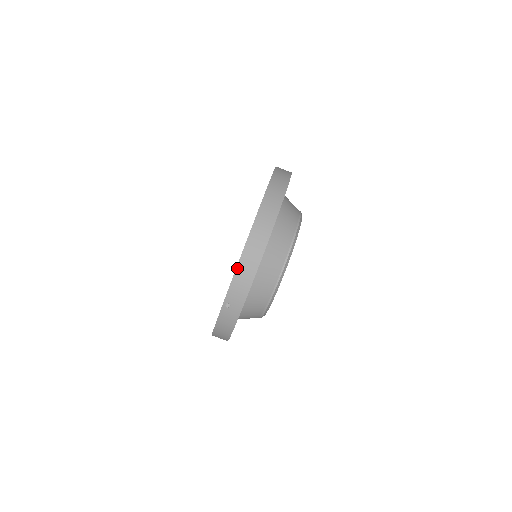
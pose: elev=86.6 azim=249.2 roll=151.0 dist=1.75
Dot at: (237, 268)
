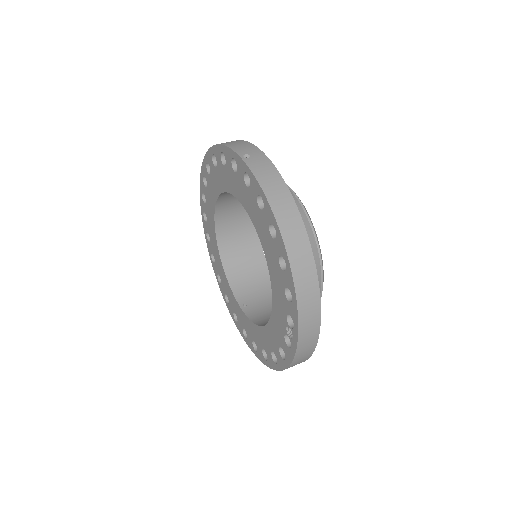
Dot at: (221, 144)
